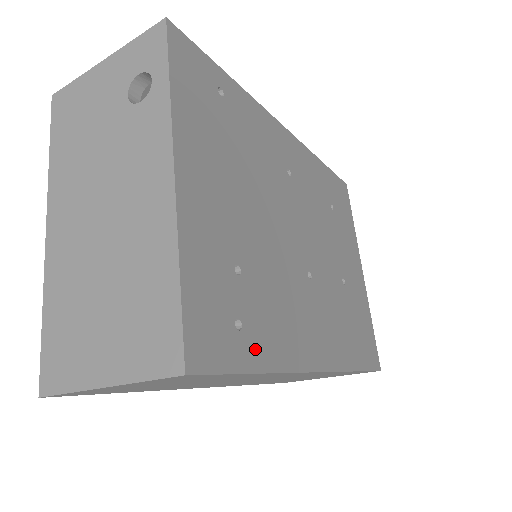
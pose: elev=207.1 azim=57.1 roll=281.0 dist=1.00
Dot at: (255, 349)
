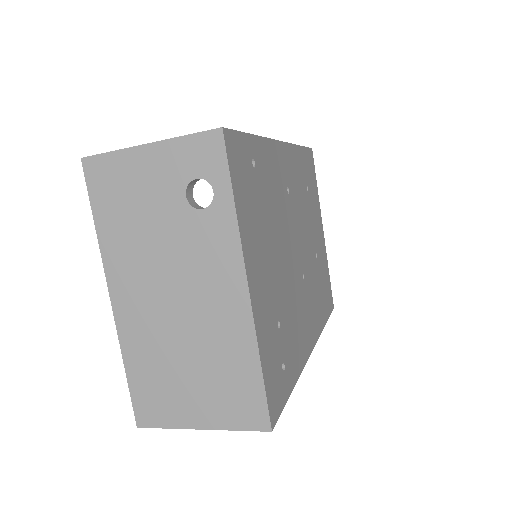
Dot at: (290, 374)
